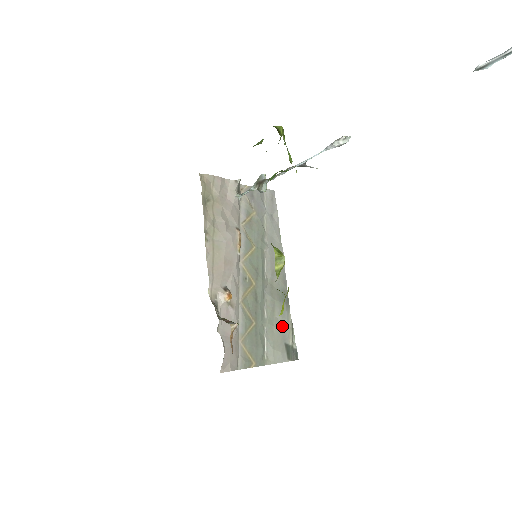
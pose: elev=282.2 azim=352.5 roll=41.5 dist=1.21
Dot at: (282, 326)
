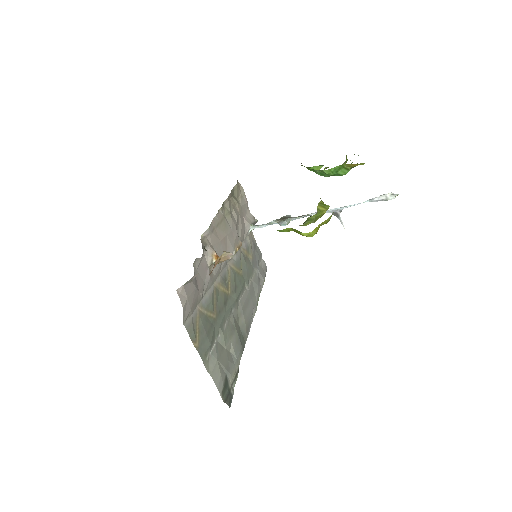
Dot at: (231, 358)
